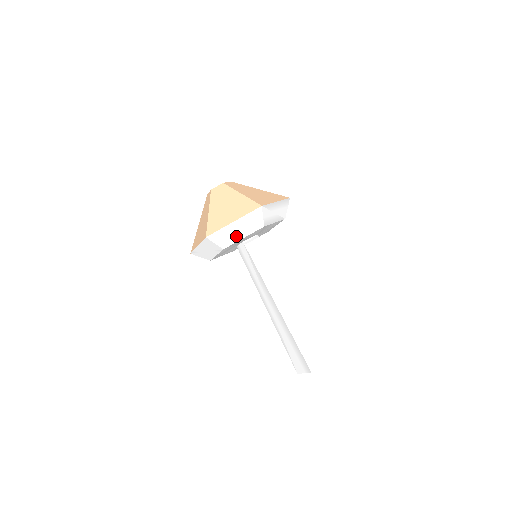
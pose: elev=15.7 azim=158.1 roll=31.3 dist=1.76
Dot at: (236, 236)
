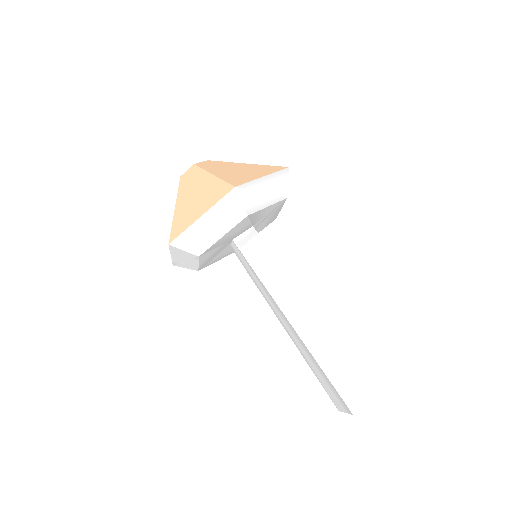
Dot at: (211, 236)
